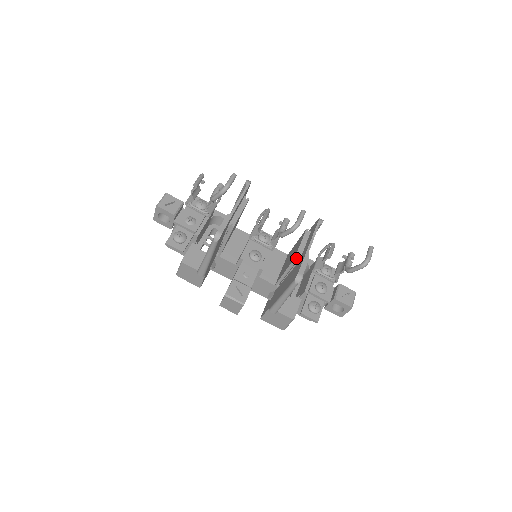
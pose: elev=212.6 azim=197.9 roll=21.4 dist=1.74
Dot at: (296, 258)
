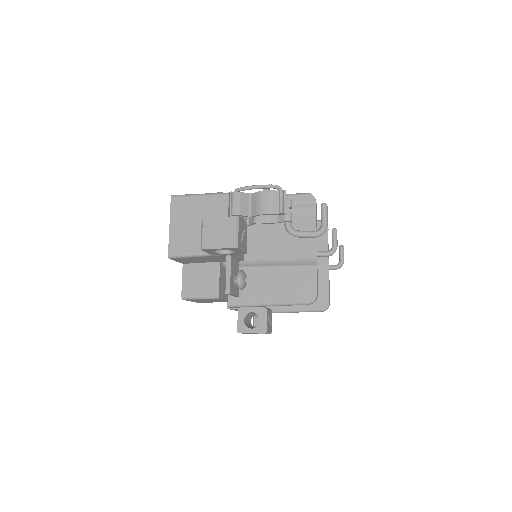
Dot at: occluded
